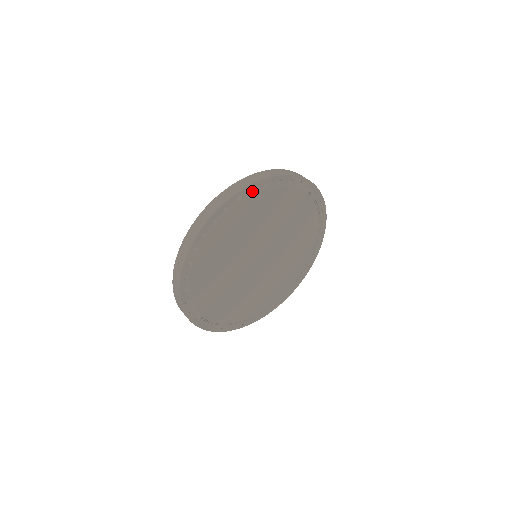
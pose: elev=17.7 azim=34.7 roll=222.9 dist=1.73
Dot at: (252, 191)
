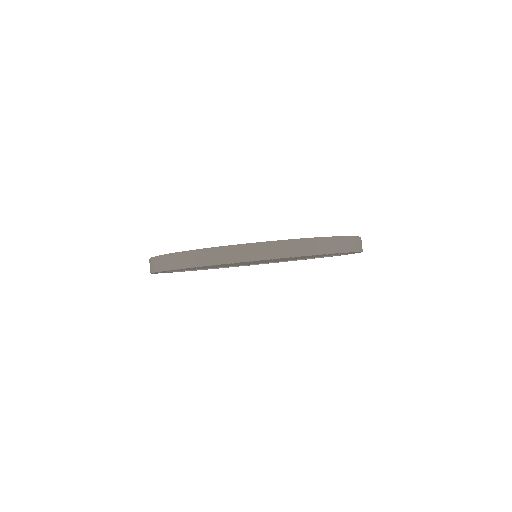
Dot at: occluded
